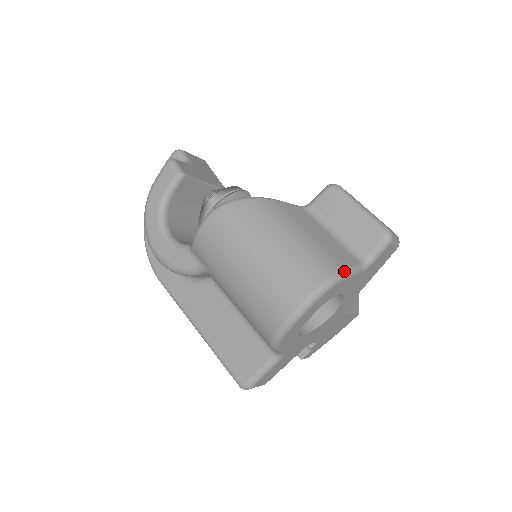
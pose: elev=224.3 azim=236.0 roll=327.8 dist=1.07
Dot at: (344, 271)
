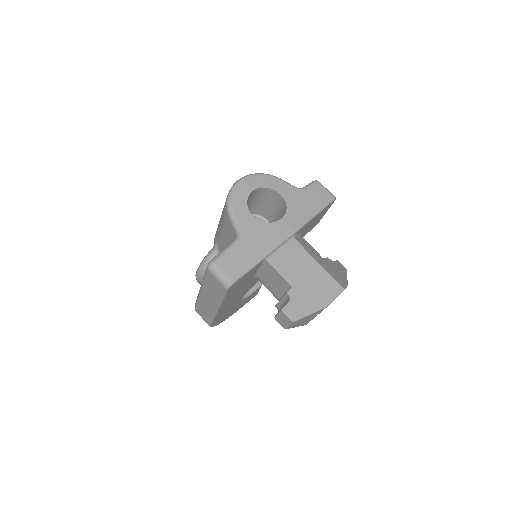
Dot at: (277, 177)
